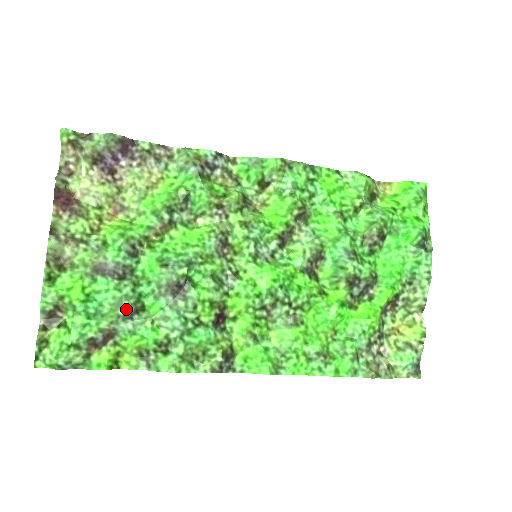
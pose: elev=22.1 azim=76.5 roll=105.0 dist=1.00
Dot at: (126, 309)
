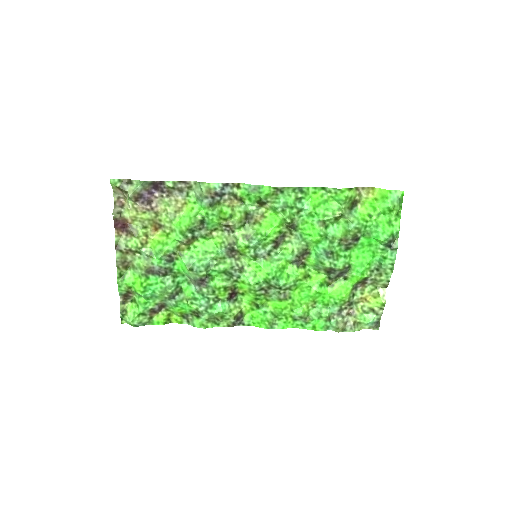
Dot at: (170, 294)
